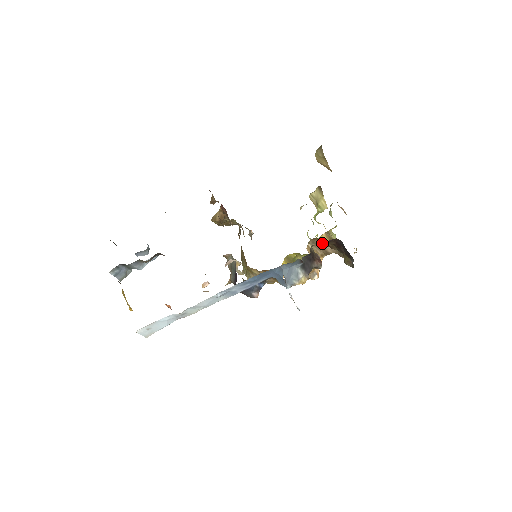
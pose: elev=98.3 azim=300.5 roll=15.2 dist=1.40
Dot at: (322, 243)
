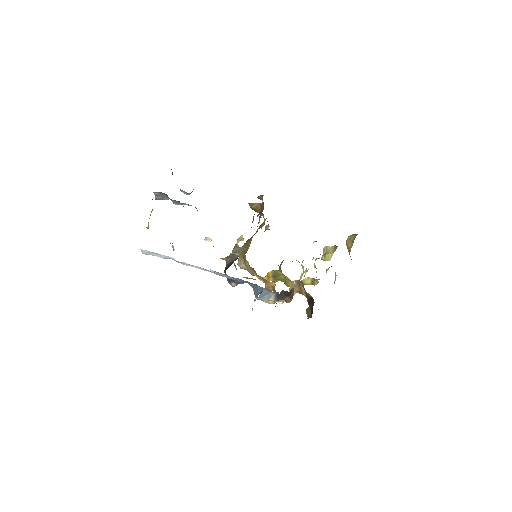
Dot at: occluded
